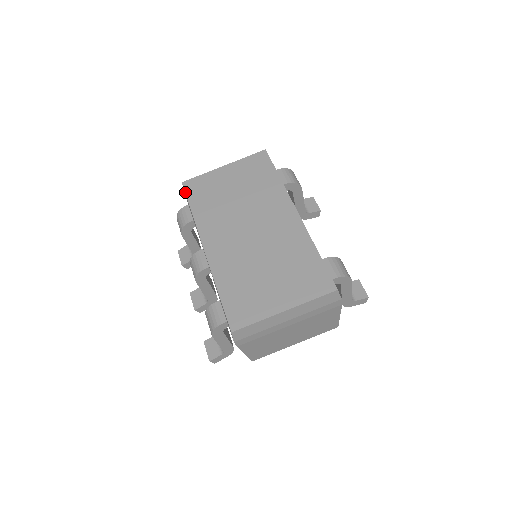
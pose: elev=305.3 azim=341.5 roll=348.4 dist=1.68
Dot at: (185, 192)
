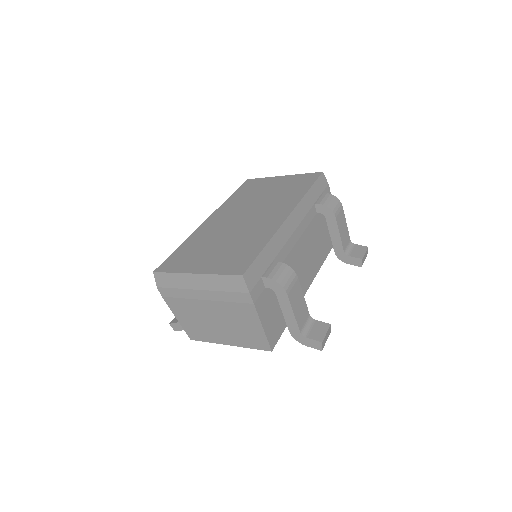
Dot at: (241, 185)
